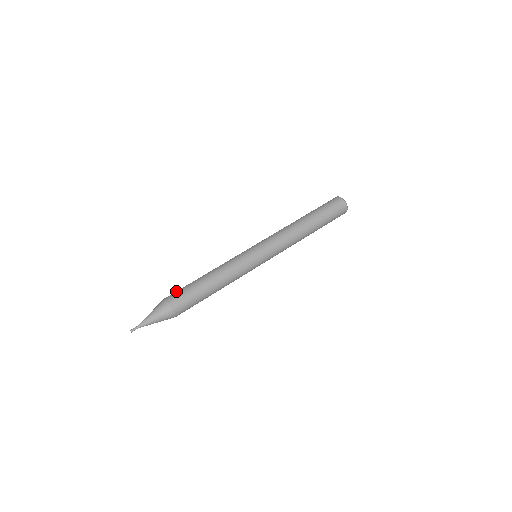
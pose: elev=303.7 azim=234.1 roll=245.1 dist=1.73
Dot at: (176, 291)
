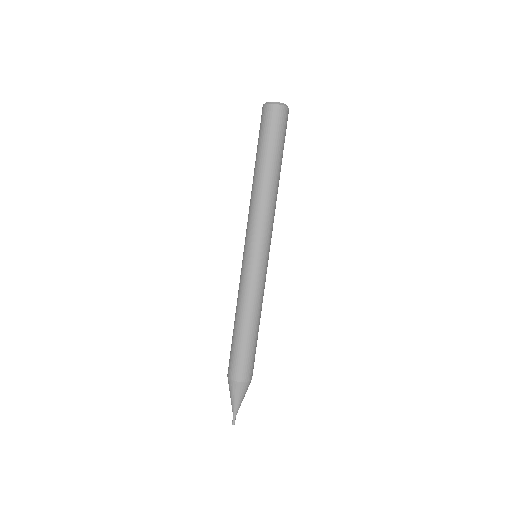
Dot at: (232, 364)
